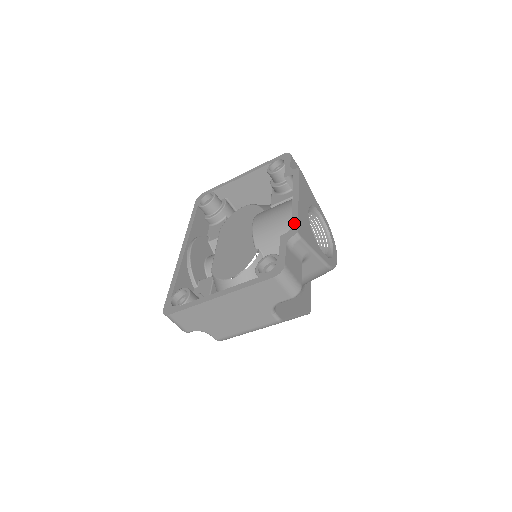
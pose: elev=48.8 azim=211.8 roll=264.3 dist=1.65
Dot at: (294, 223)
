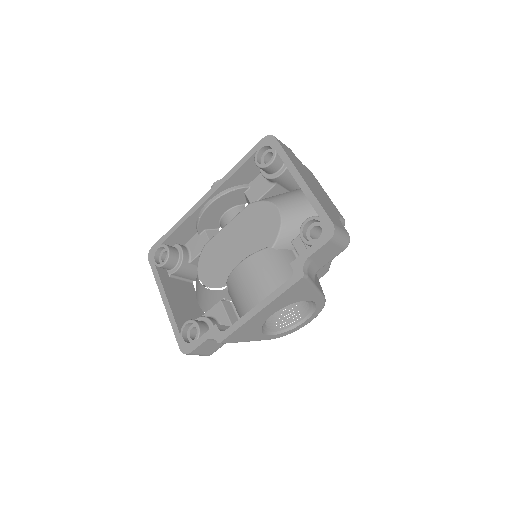
Dot at: (228, 331)
